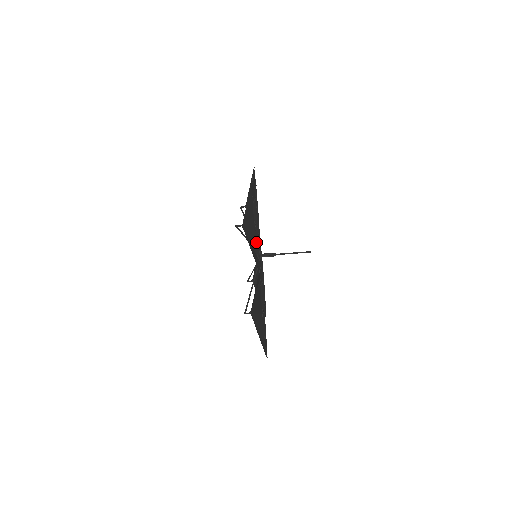
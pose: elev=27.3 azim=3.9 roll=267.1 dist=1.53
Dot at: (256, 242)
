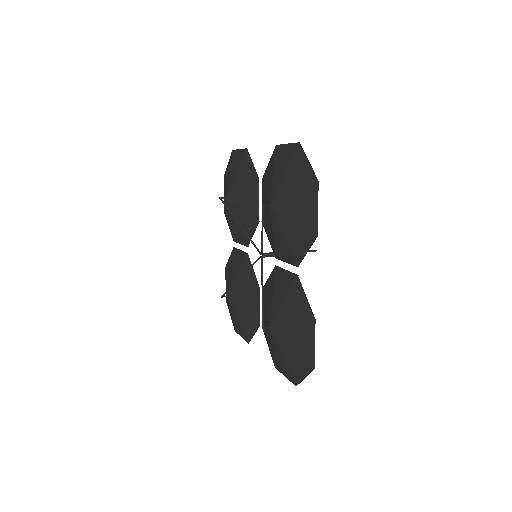
Dot at: (268, 234)
